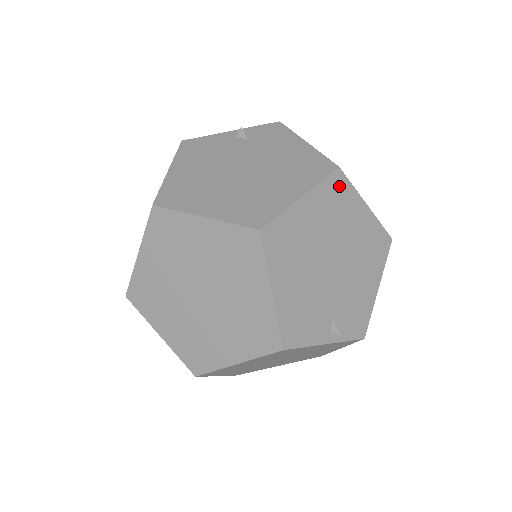
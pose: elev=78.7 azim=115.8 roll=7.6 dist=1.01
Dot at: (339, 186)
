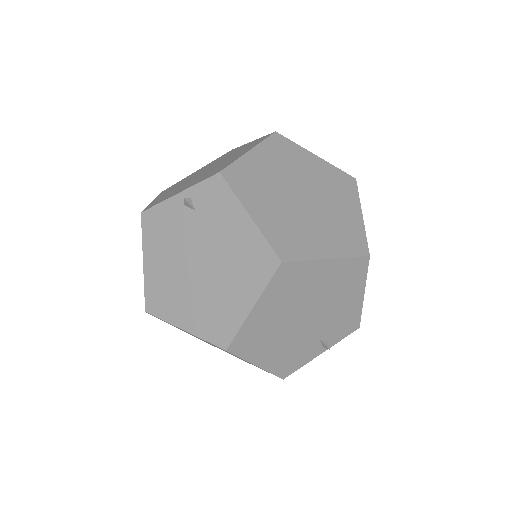
Dot at: (289, 273)
